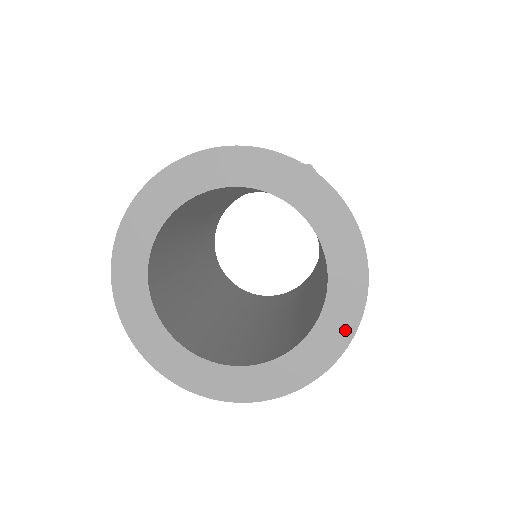
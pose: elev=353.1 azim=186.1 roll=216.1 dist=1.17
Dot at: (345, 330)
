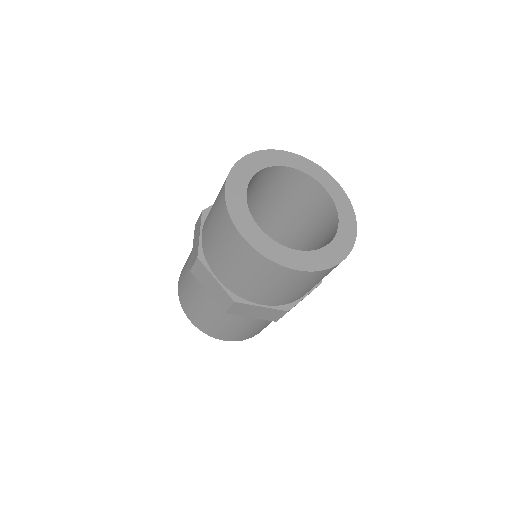
Dot at: (342, 195)
